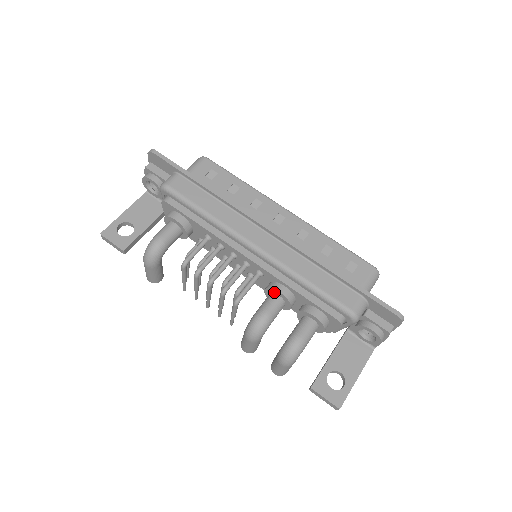
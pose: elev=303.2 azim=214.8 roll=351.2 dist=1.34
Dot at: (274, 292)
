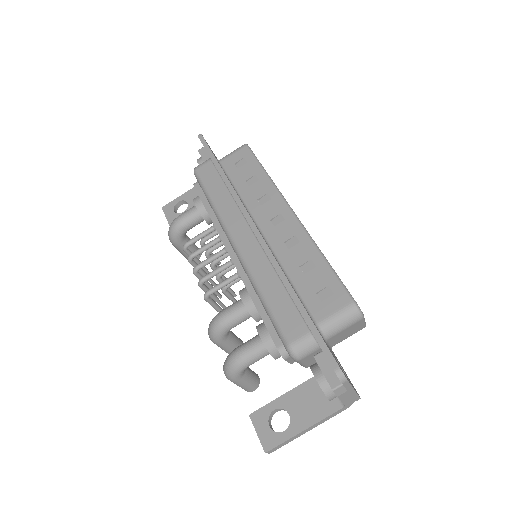
Dot at: occluded
